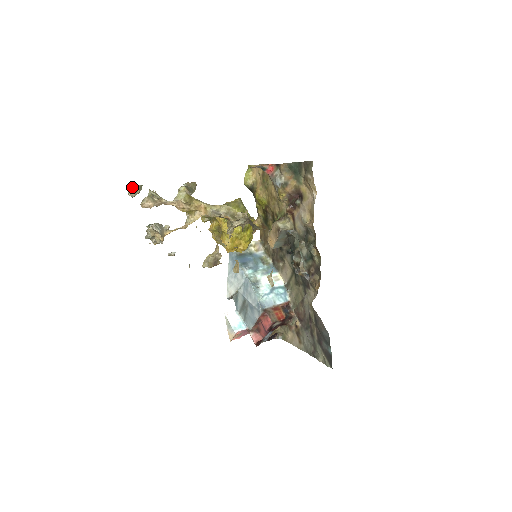
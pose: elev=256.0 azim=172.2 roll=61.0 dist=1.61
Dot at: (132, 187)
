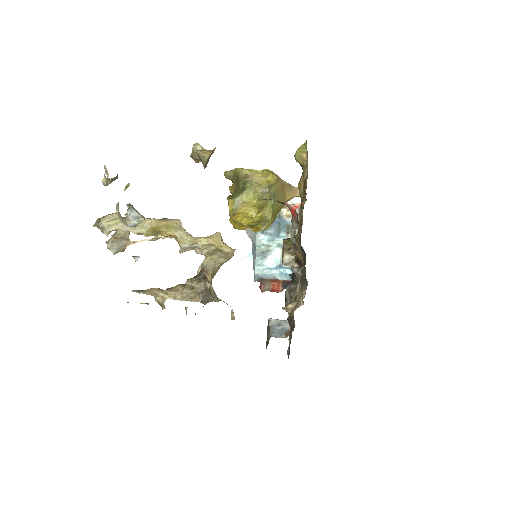
Dot at: (104, 174)
